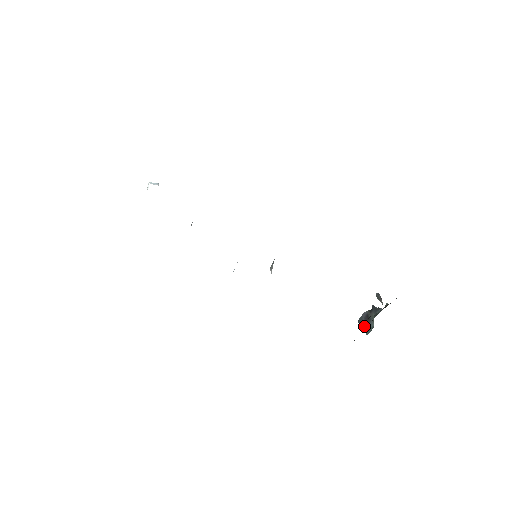
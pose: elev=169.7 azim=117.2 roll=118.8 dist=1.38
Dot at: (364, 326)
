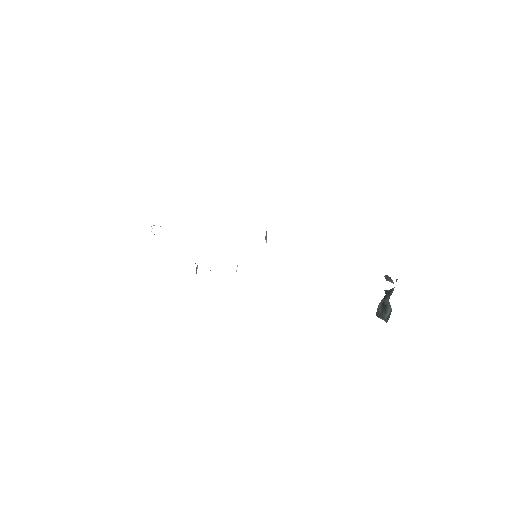
Dot at: (383, 316)
